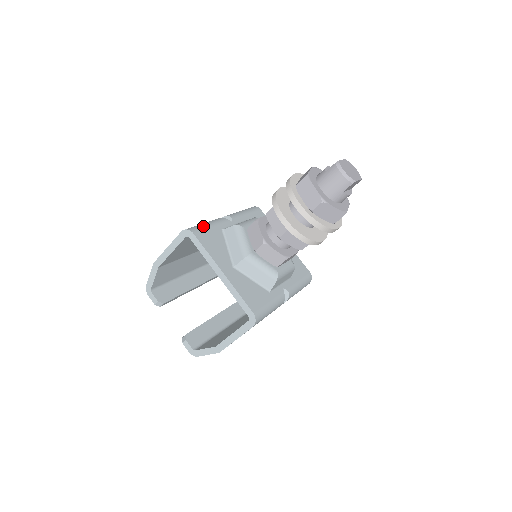
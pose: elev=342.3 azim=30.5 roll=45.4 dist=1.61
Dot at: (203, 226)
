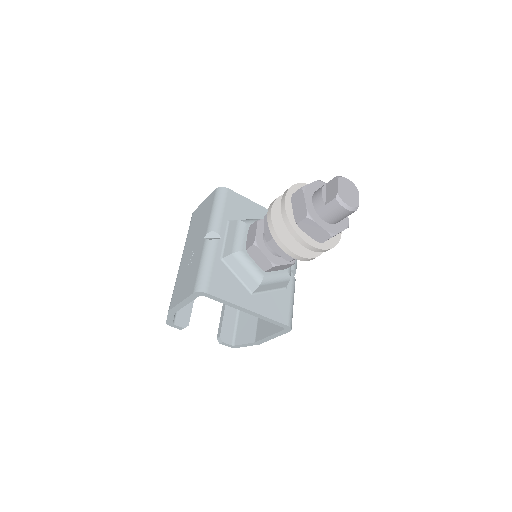
Dot at: (207, 274)
